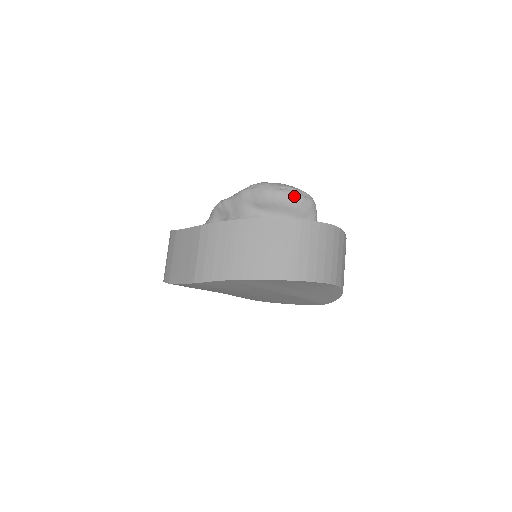
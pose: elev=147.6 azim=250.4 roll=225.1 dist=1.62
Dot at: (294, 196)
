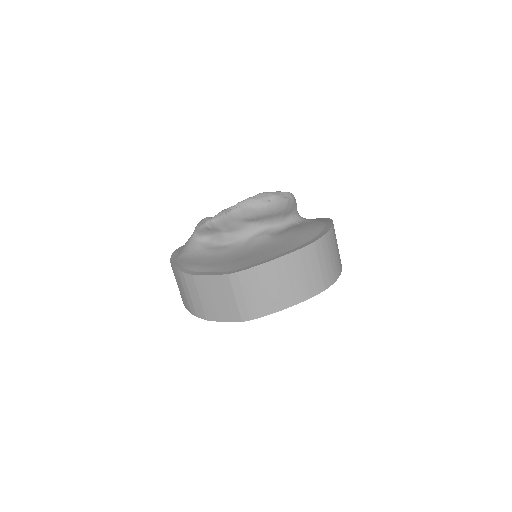
Dot at: (281, 203)
